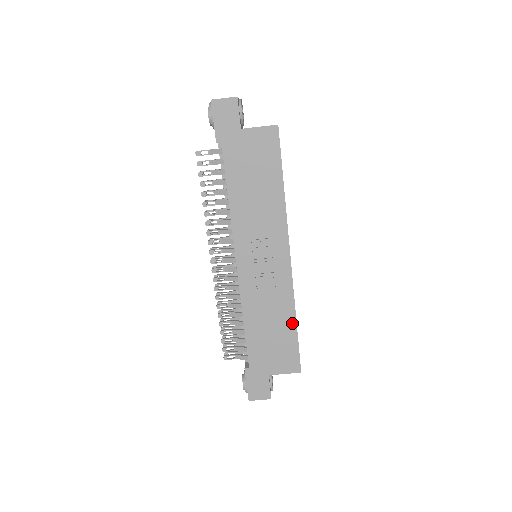
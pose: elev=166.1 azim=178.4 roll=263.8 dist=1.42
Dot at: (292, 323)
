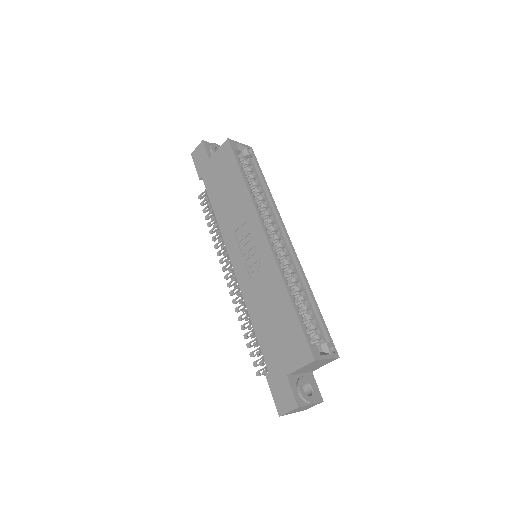
Dot at: (288, 303)
